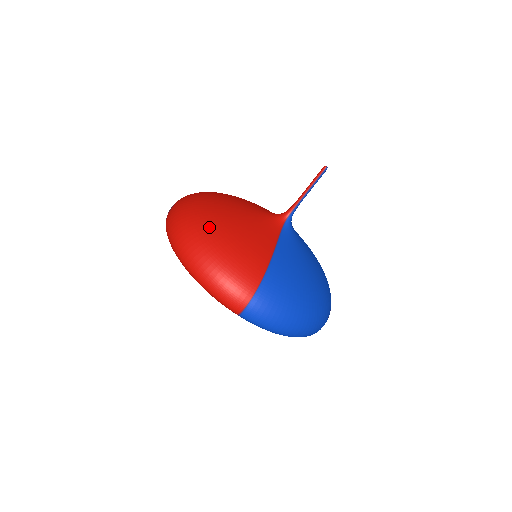
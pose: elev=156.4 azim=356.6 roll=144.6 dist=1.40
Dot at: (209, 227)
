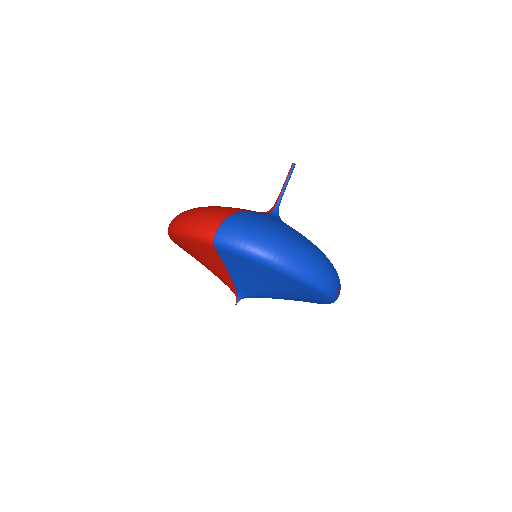
Dot at: occluded
